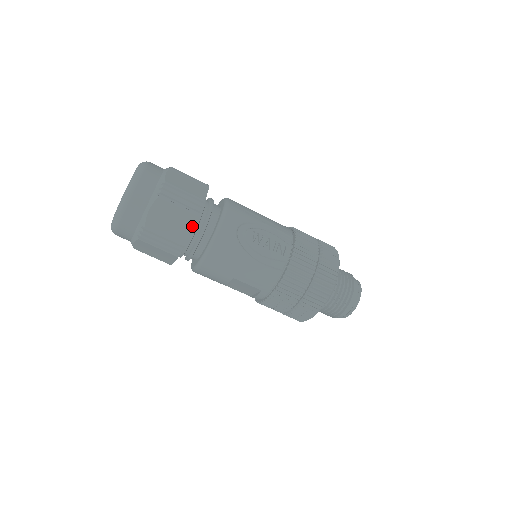
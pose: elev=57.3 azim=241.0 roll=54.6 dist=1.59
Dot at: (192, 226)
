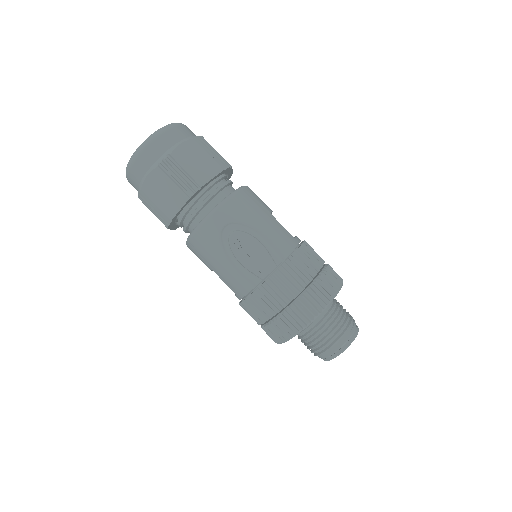
Dot at: (180, 206)
